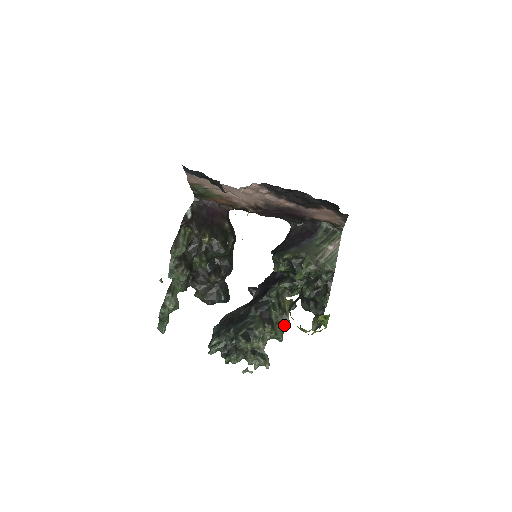
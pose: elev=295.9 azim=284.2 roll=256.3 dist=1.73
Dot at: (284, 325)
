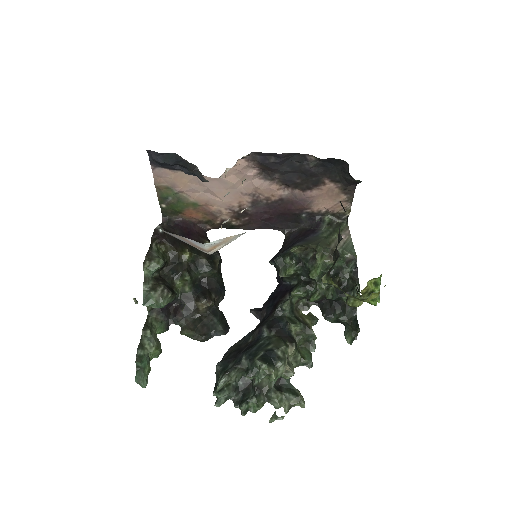
Dot at: (309, 345)
